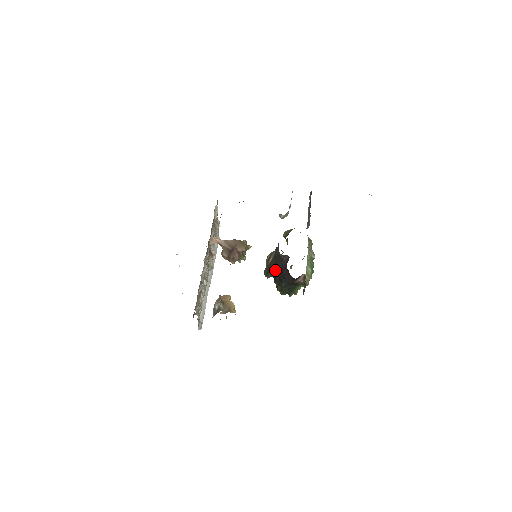
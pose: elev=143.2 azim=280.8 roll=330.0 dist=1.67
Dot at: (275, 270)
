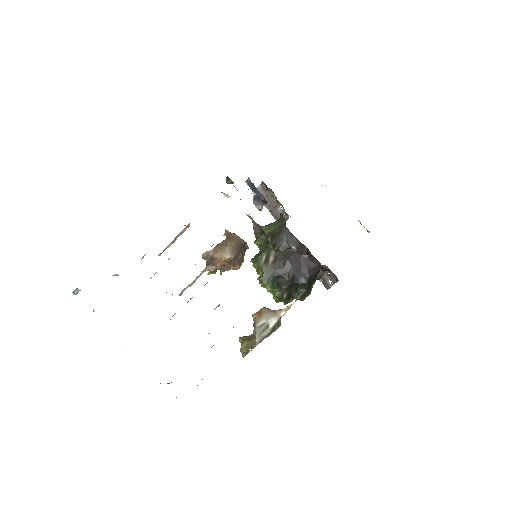
Dot at: (287, 268)
